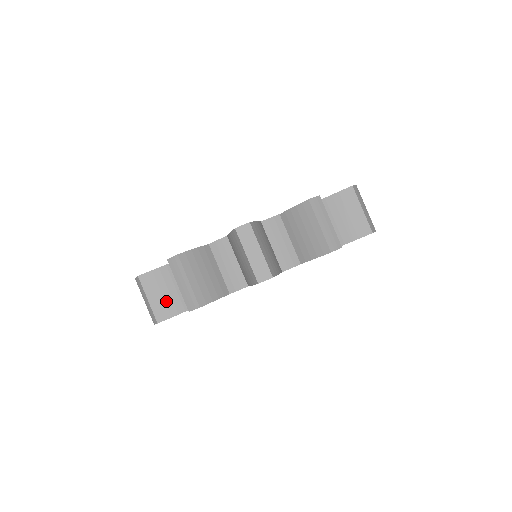
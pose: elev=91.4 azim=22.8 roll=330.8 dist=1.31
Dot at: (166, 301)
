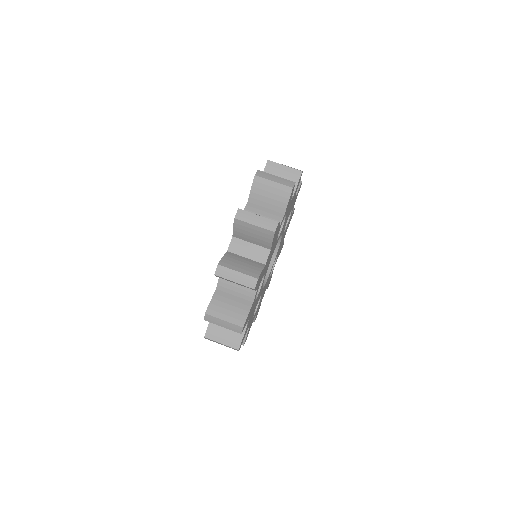
Dot at: (248, 267)
